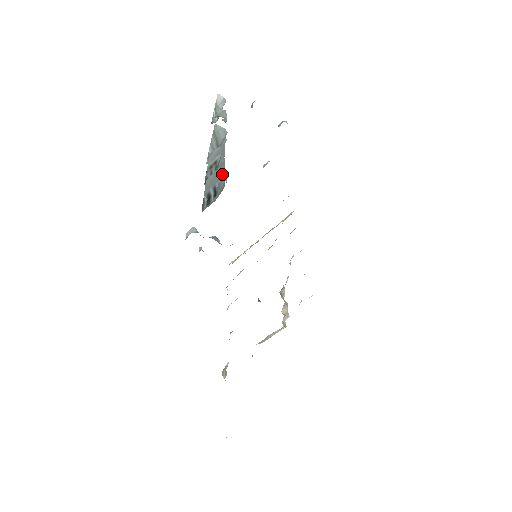
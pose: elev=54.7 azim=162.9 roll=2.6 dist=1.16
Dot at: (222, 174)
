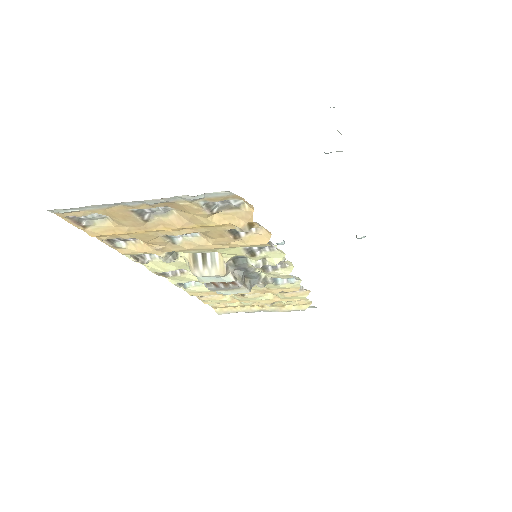
Dot at: occluded
